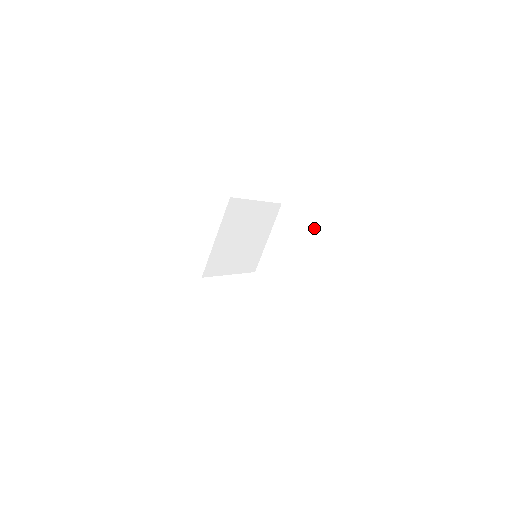
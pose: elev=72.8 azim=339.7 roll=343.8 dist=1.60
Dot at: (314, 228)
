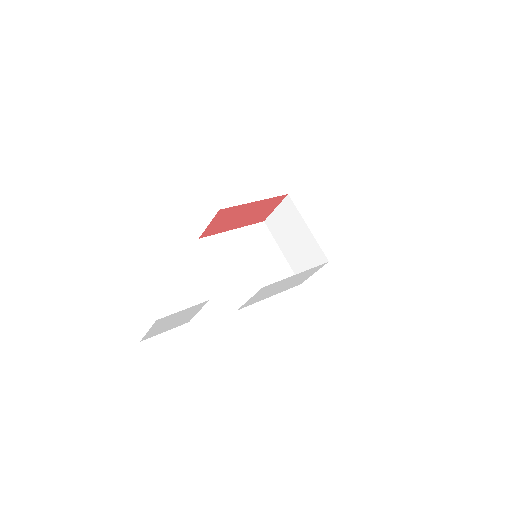
Dot at: (288, 204)
